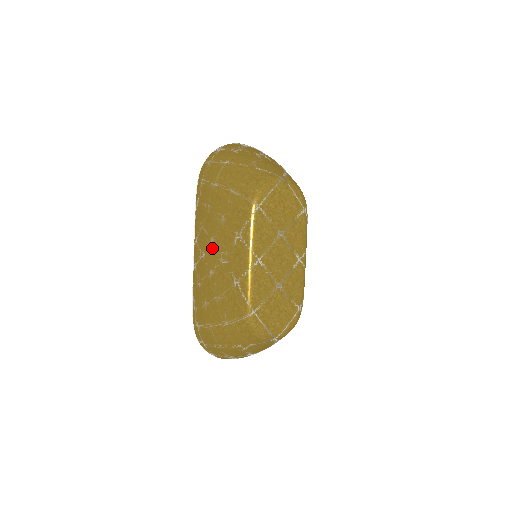
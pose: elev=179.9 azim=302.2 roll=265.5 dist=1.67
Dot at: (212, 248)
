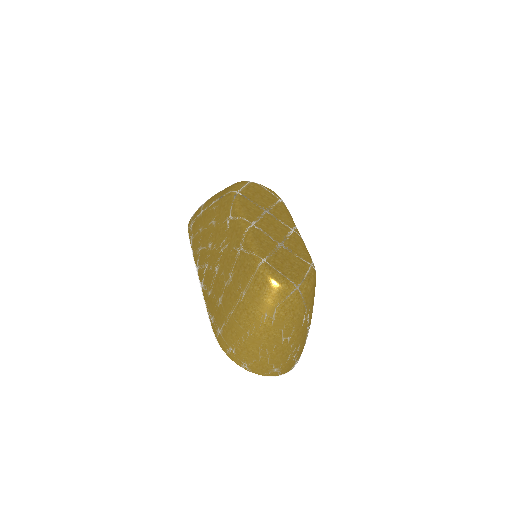
Dot at: (212, 251)
